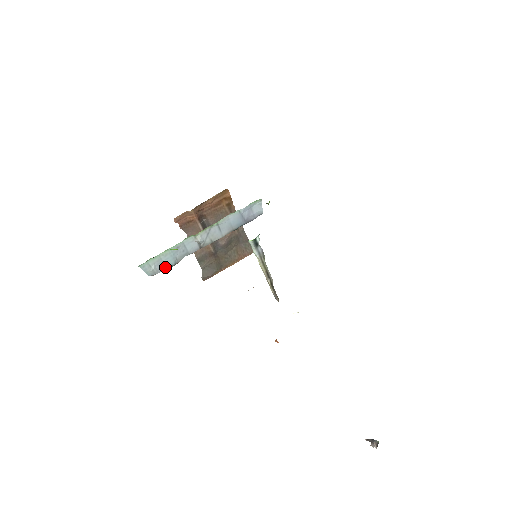
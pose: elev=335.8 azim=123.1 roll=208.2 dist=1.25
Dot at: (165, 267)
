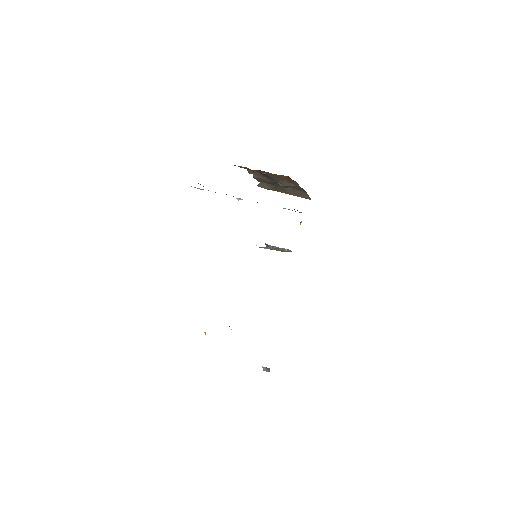
Dot at: occluded
